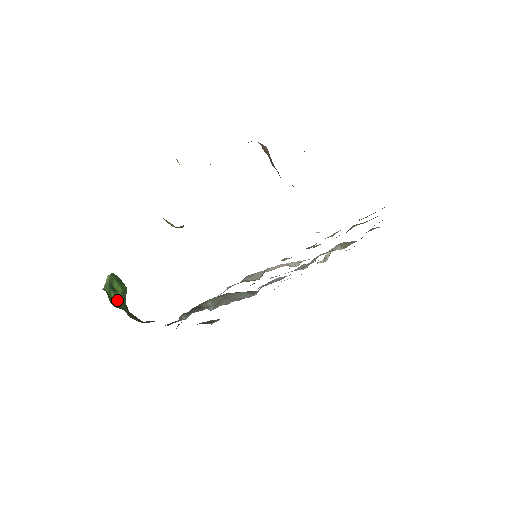
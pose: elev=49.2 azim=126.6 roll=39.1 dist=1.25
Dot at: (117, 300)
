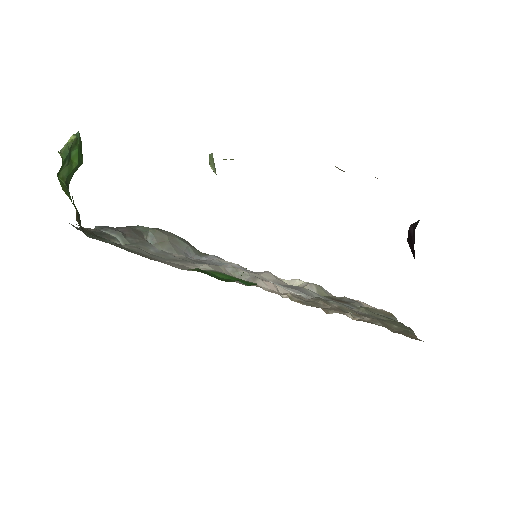
Dot at: (65, 174)
